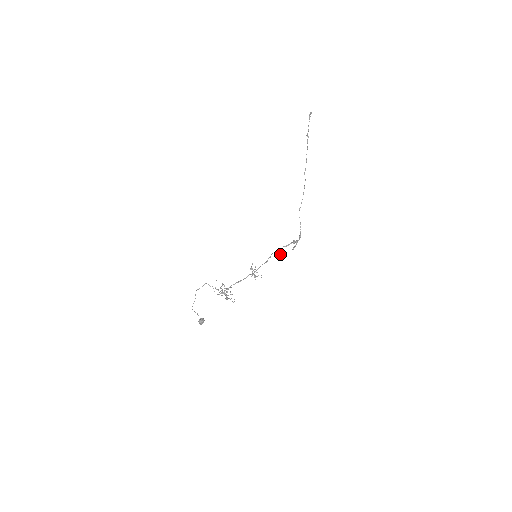
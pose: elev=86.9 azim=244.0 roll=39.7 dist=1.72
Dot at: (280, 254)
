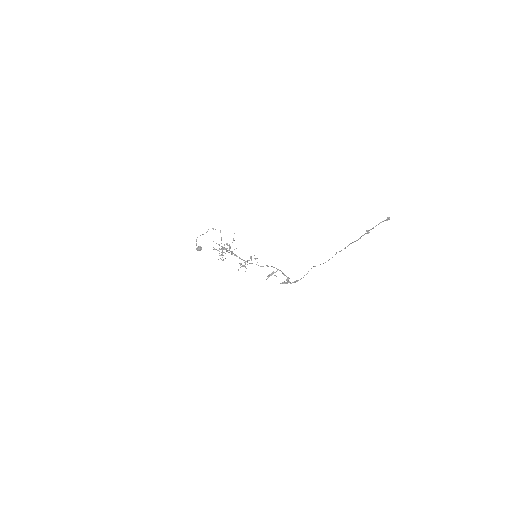
Dot at: (271, 274)
